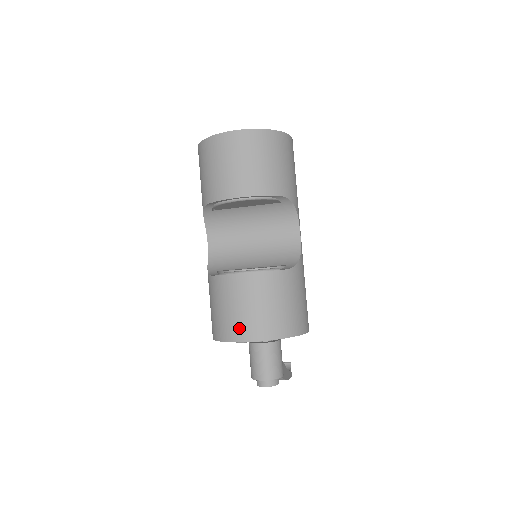
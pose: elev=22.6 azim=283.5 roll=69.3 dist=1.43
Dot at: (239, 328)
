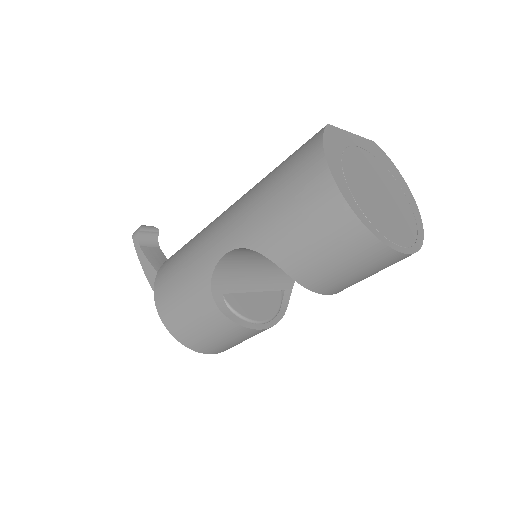
Dot at: (217, 350)
